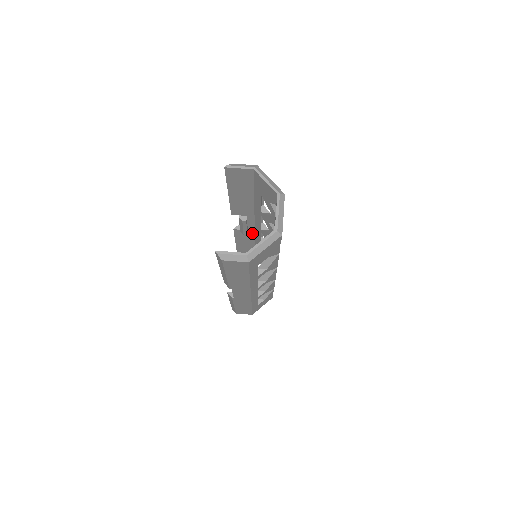
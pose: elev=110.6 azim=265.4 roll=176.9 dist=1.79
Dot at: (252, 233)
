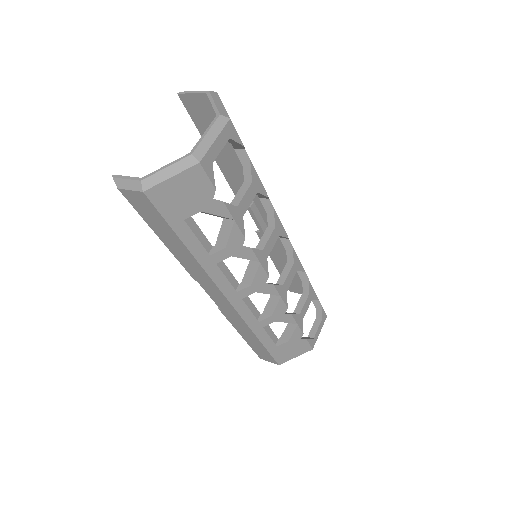
Dot at: (279, 241)
